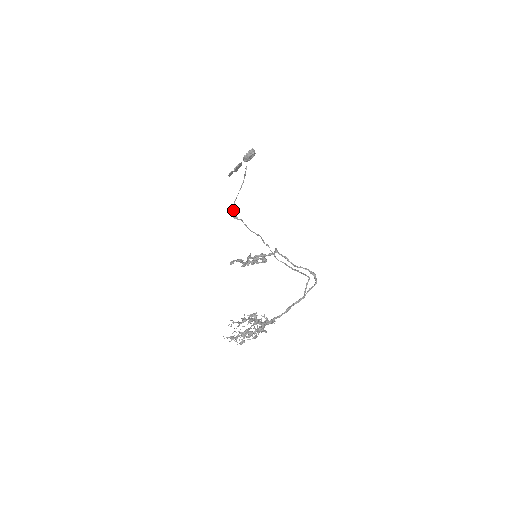
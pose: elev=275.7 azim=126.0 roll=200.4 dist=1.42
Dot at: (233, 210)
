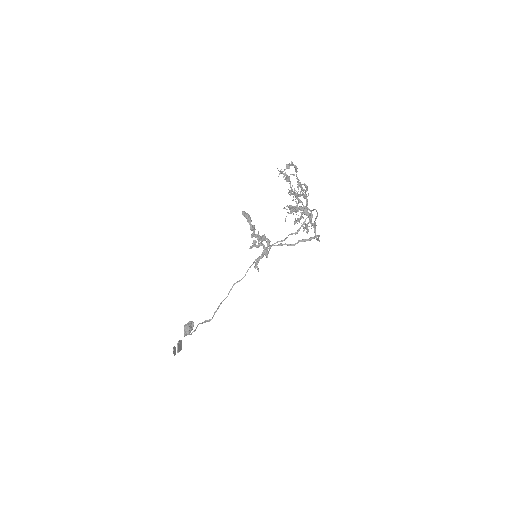
Dot at: (201, 323)
